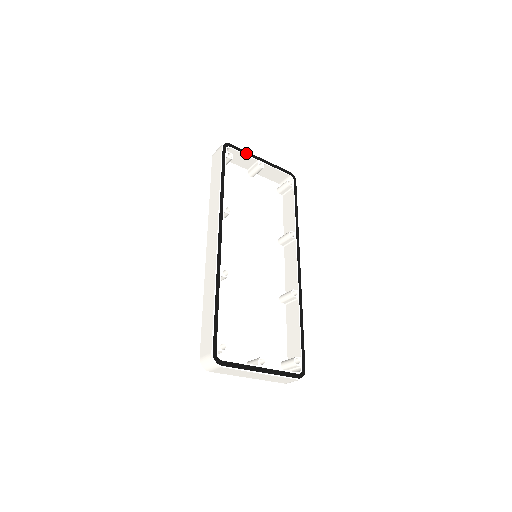
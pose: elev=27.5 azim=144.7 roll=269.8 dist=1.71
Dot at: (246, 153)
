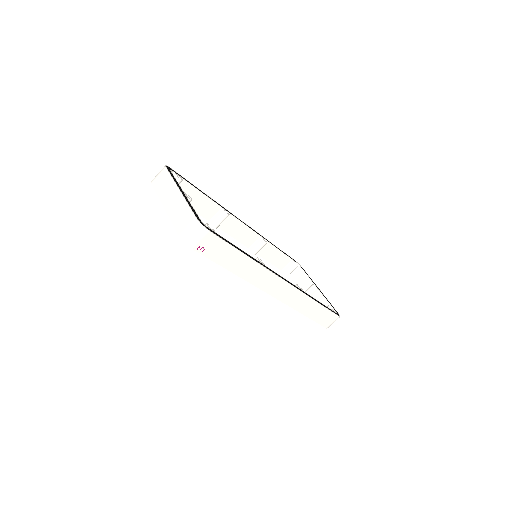
Dot at: (310, 278)
